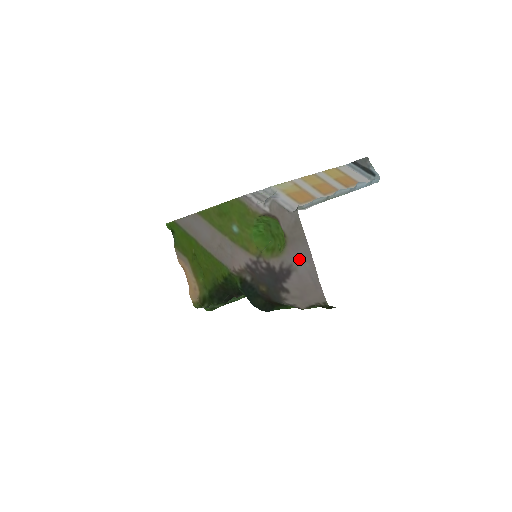
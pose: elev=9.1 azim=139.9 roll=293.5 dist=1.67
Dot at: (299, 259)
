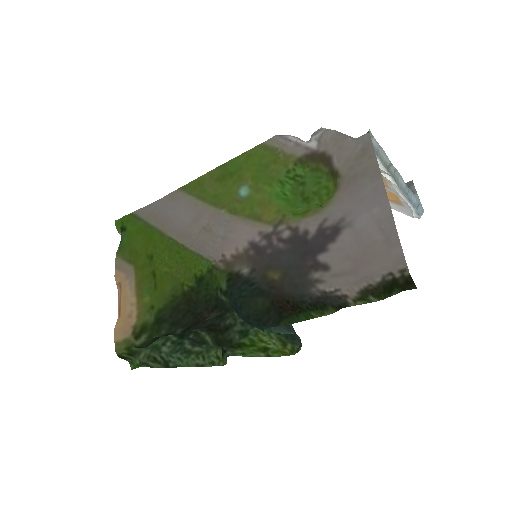
Dot at: (360, 205)
